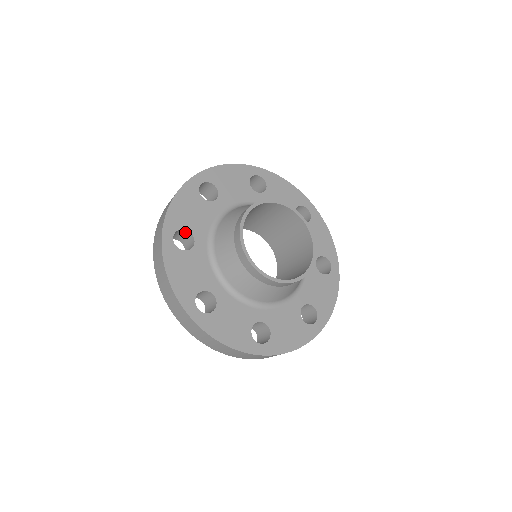
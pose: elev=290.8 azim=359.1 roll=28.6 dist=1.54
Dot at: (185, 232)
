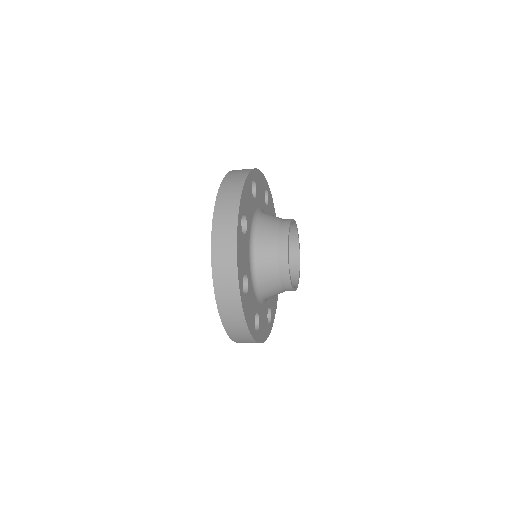
Dot at: occluded
